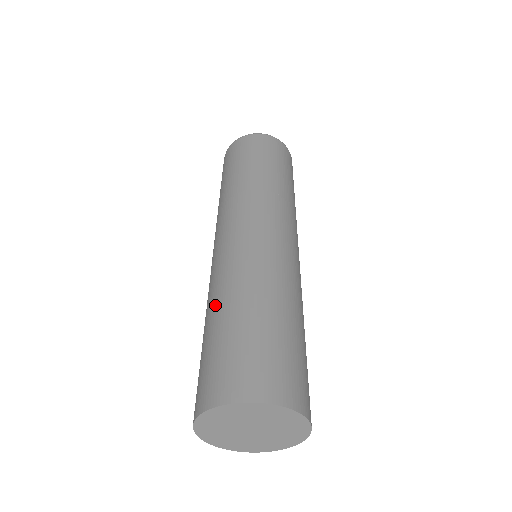
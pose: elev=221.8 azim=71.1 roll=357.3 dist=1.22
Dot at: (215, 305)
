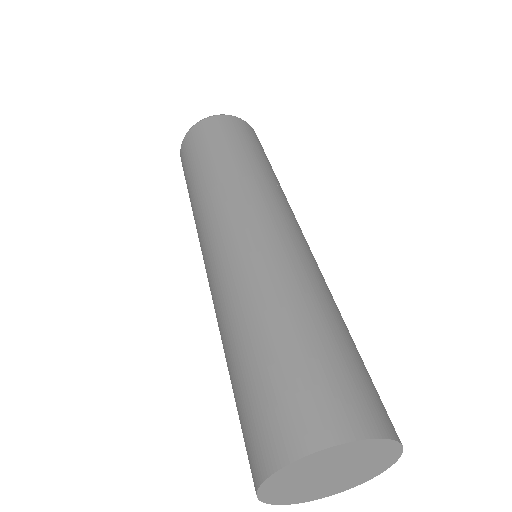
Dot at: (284, 303)
